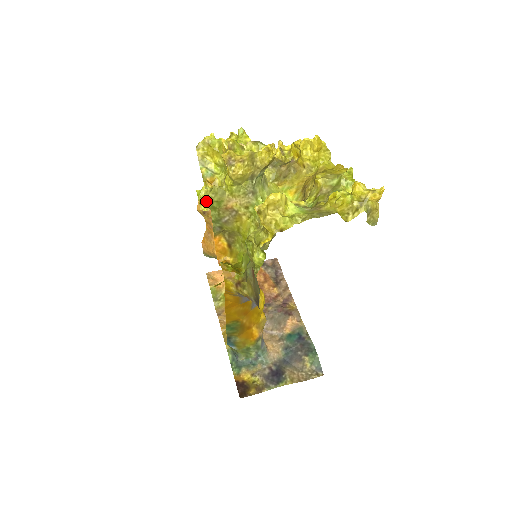
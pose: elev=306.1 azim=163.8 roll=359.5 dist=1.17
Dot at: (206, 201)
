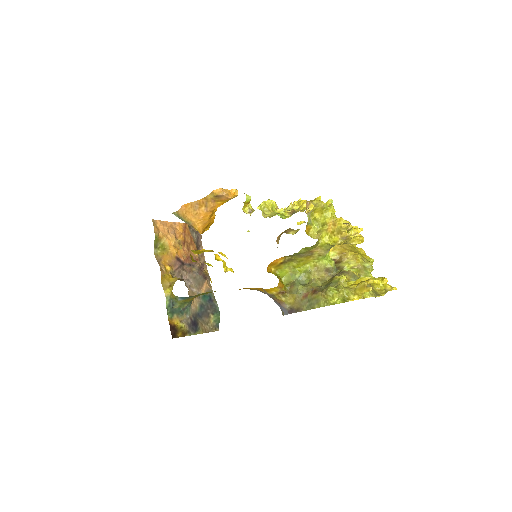
Dot at: (248, 205)
